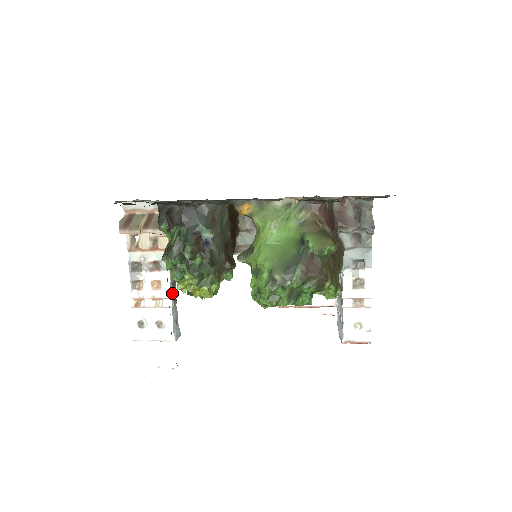
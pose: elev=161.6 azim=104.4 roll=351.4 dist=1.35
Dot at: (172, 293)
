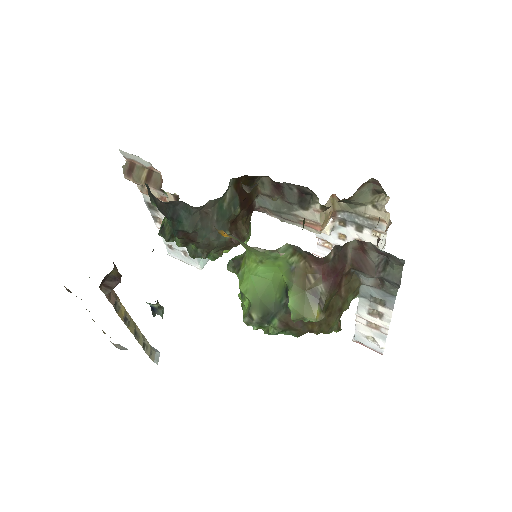
Dot at: occluded
